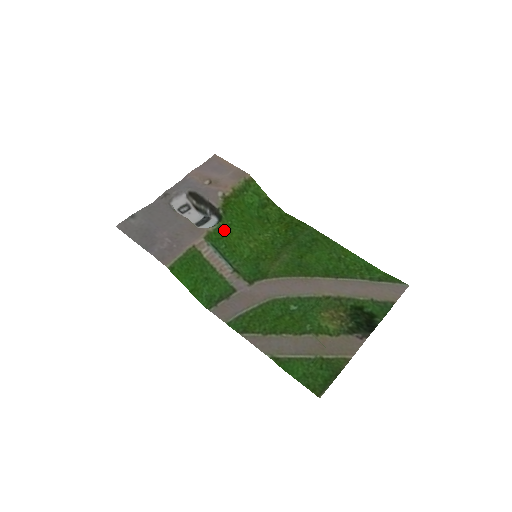
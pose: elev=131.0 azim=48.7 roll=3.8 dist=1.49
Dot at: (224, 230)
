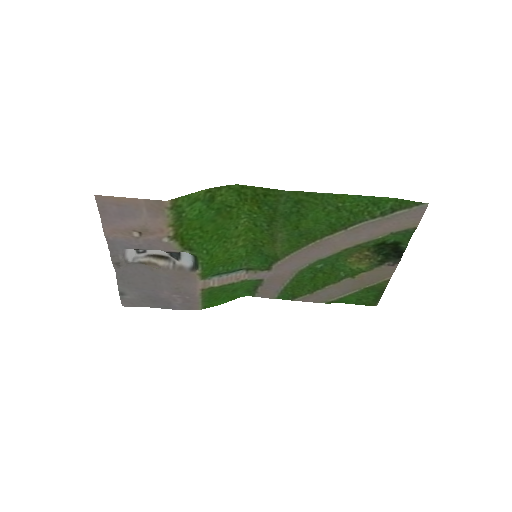
Dot at: (209, 262)
